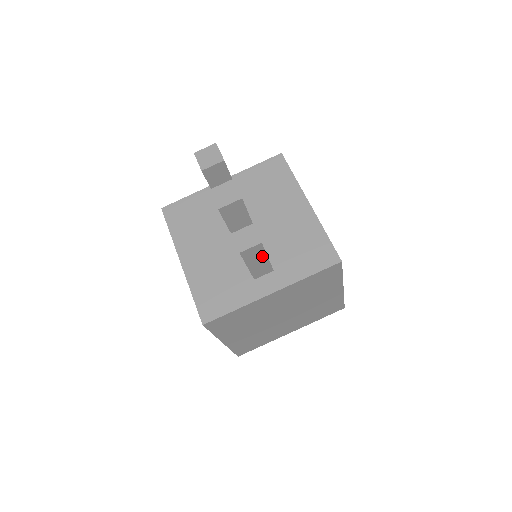
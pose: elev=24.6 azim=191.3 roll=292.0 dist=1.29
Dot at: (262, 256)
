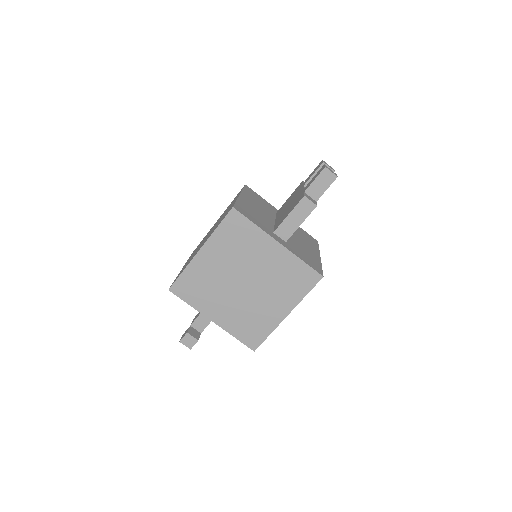
Dot at: (302, 218)
